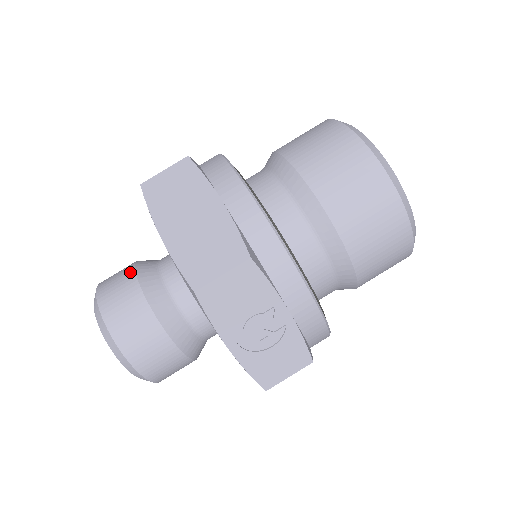
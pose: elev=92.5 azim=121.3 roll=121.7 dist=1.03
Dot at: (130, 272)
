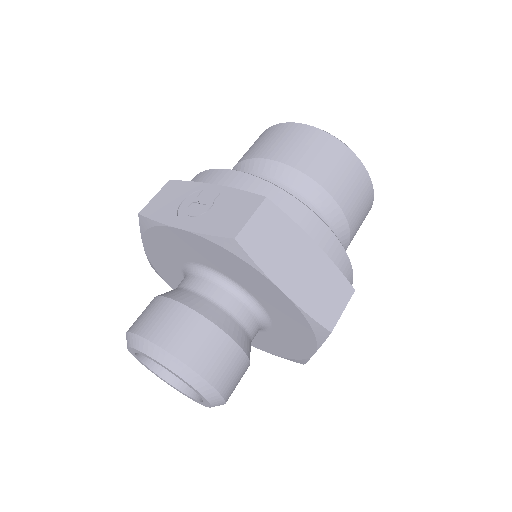
Dot at: occluded
